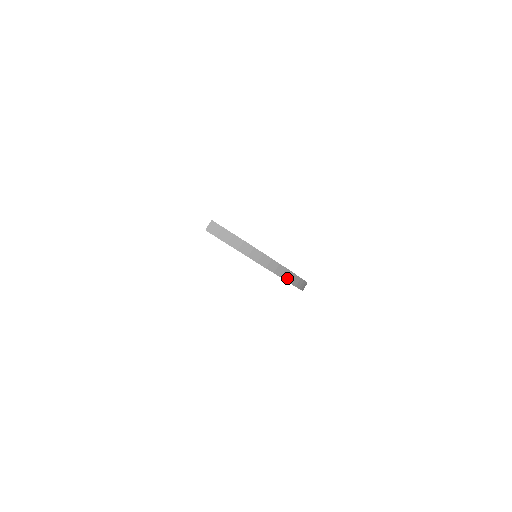
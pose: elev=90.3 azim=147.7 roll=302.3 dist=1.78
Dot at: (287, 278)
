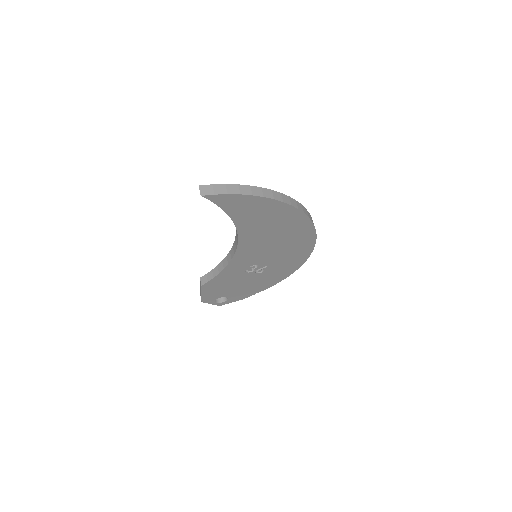
Dot at: (296, 206)
